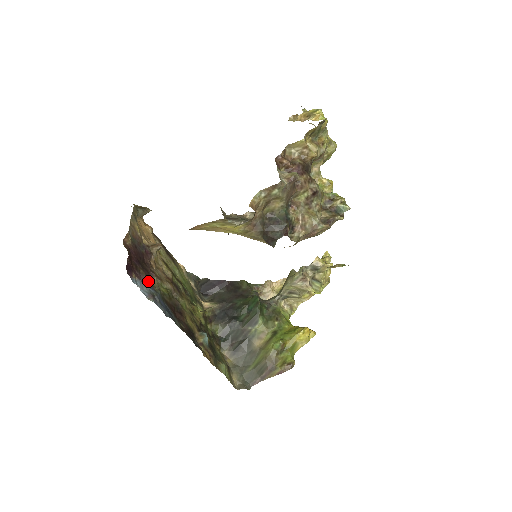
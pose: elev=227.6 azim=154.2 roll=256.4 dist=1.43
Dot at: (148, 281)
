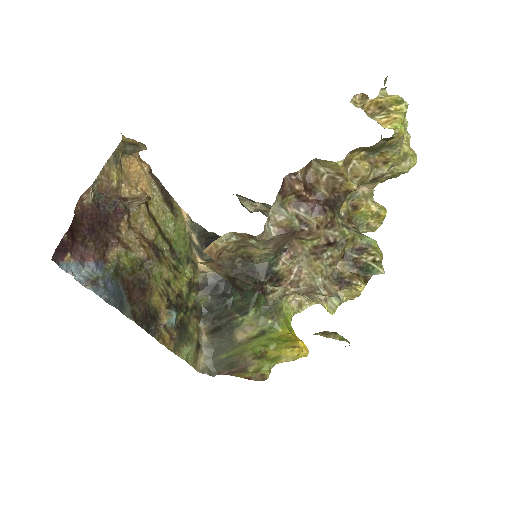
Dot at: (99, 256)
